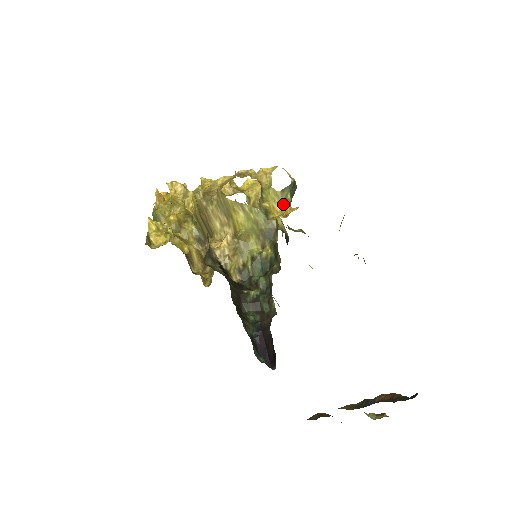
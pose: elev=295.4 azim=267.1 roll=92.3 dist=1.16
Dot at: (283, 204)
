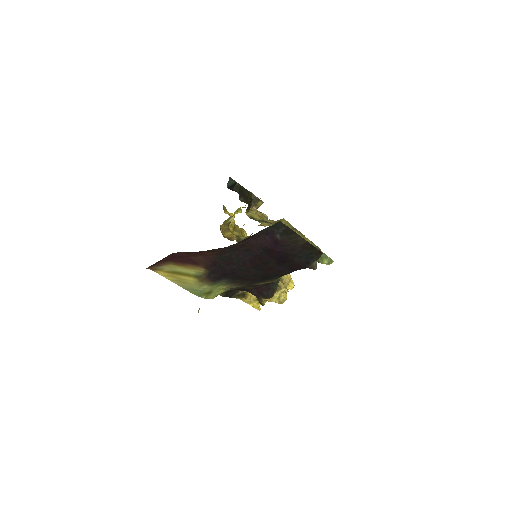
Dot at: occluded
